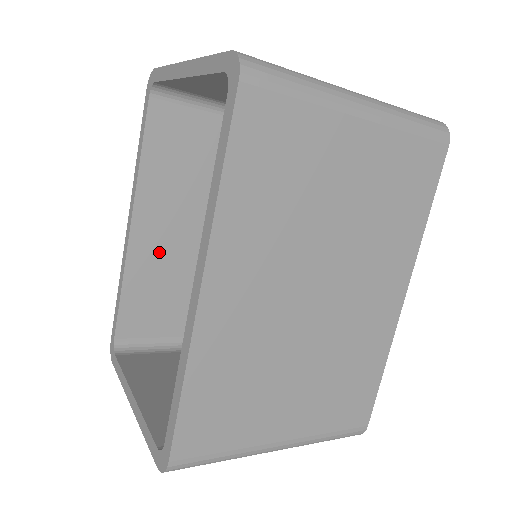
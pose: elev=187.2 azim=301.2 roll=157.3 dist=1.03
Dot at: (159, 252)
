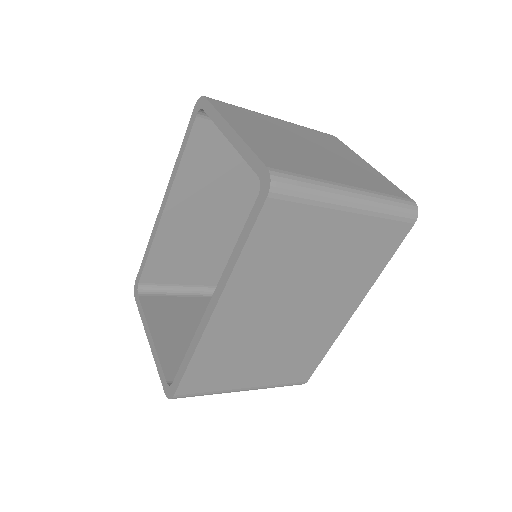
Dot at: (182, 228)
